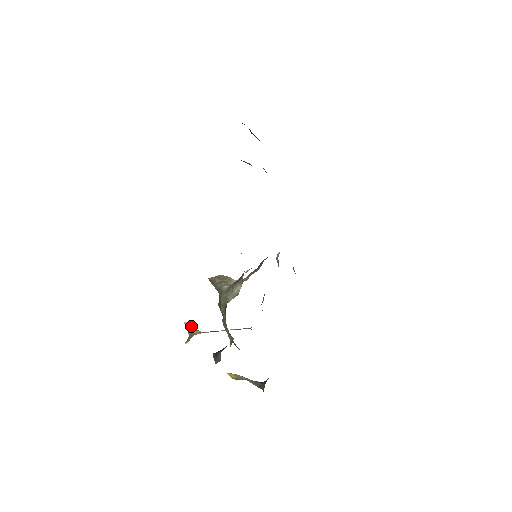
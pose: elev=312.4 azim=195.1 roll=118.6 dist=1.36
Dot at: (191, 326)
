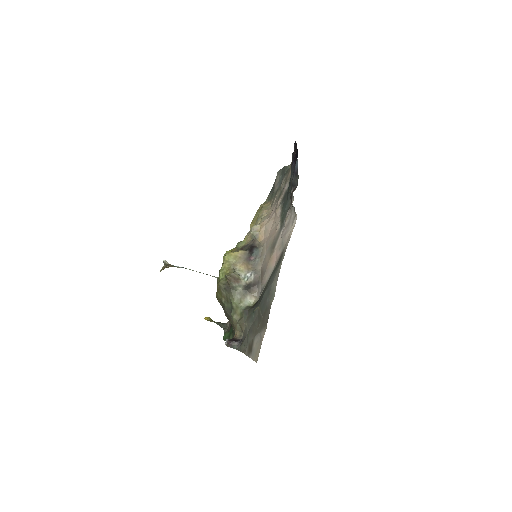
Dot at: (168, 263)
